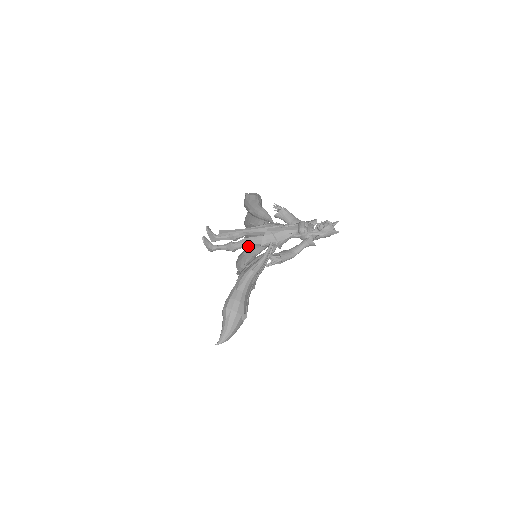
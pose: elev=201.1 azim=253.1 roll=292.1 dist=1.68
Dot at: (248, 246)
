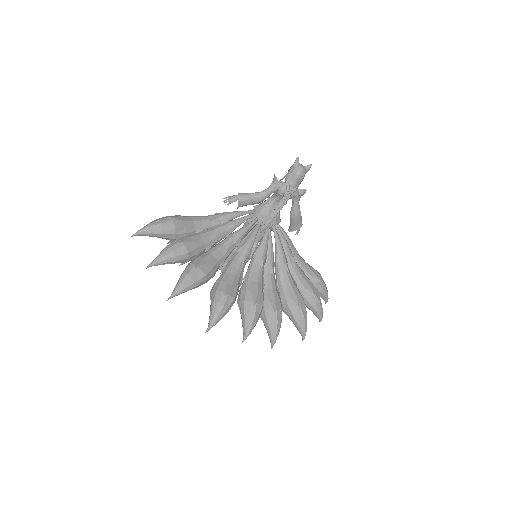
Dot at: occluded
